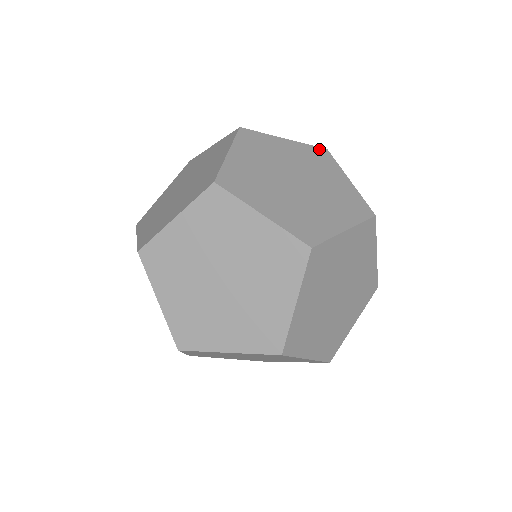
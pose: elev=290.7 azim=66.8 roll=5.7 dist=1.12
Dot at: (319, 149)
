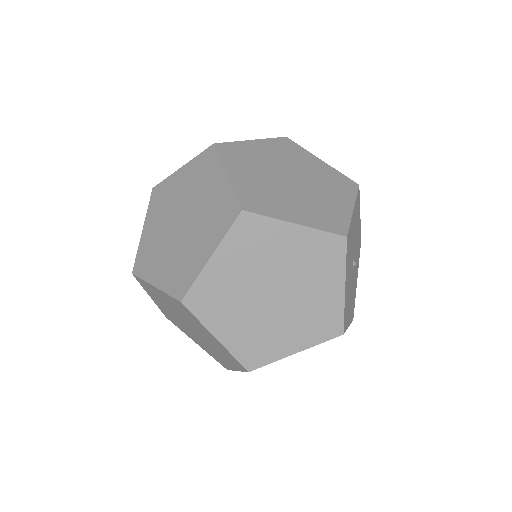
Dot at: occluded
